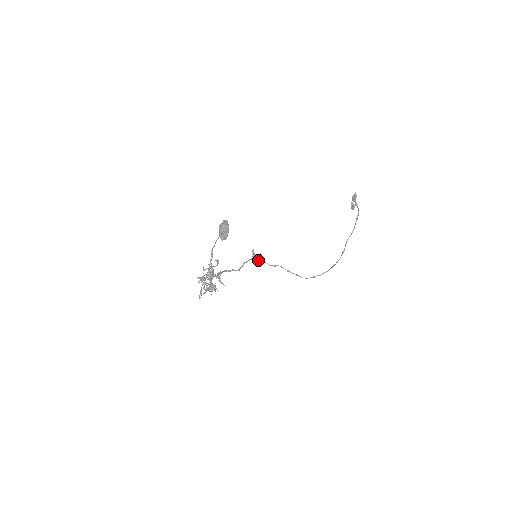
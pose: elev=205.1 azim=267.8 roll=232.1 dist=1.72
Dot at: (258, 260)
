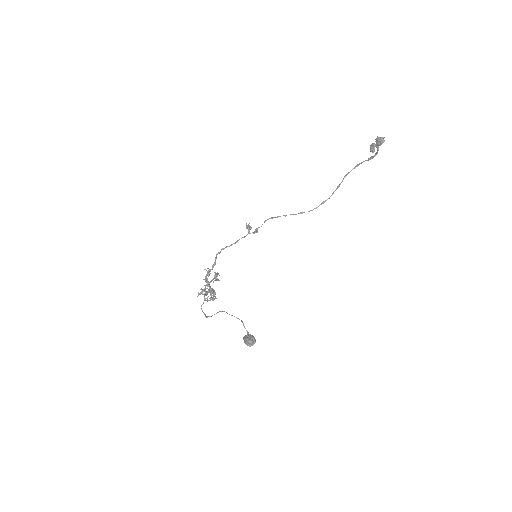
Dot at: (251, 227)
